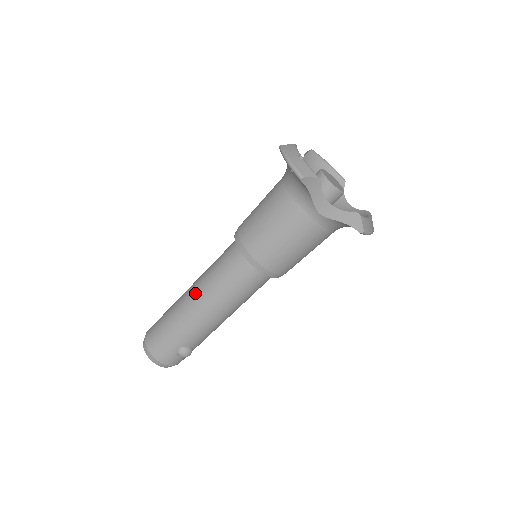
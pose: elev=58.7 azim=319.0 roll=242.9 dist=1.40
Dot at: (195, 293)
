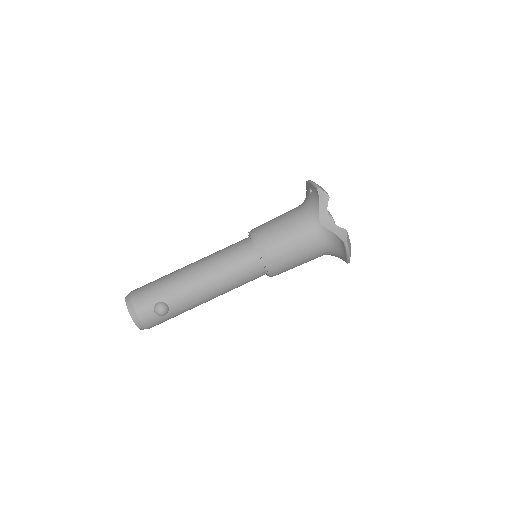
Dot at: (198, 262)
